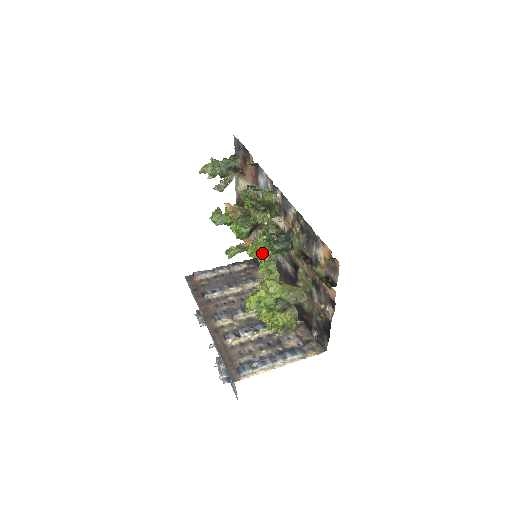
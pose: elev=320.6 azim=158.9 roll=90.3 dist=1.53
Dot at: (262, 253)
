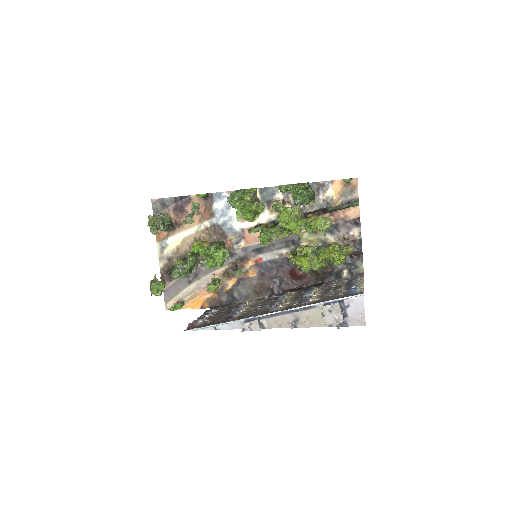
Dot at: (293, 213)
